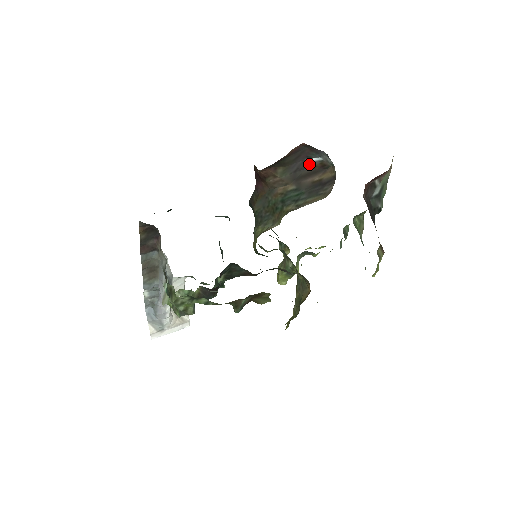
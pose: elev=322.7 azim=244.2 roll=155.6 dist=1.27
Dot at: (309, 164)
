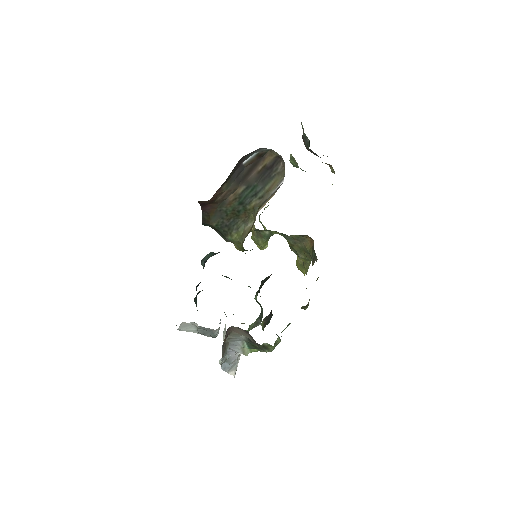
Dot at: (246, 163)
